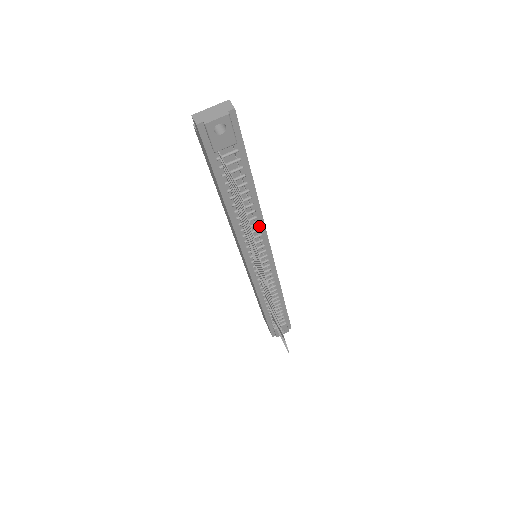
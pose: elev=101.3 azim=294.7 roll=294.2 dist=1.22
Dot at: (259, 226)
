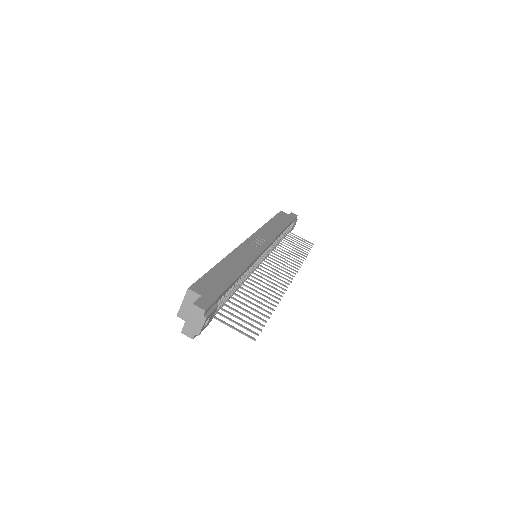
Dot at: (251, 265)
